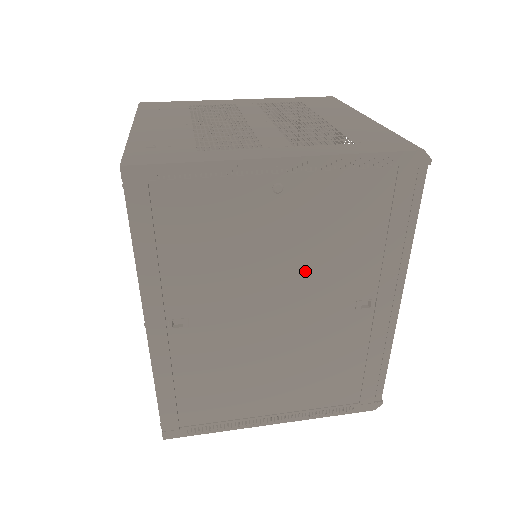
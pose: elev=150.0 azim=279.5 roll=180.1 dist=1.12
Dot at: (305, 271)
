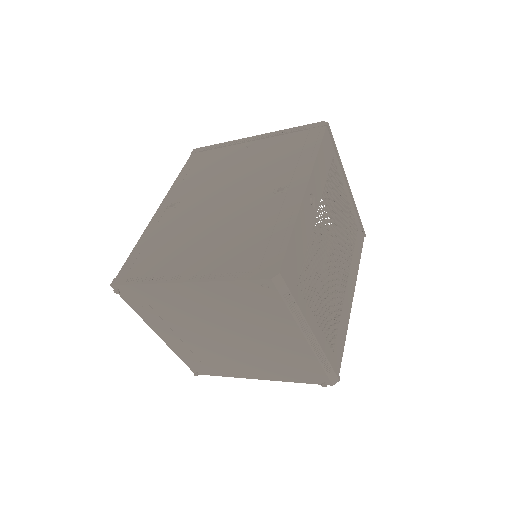
Dot at: (249, 176)
